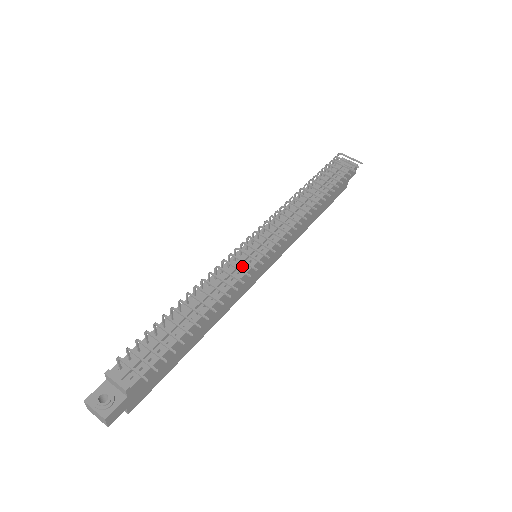
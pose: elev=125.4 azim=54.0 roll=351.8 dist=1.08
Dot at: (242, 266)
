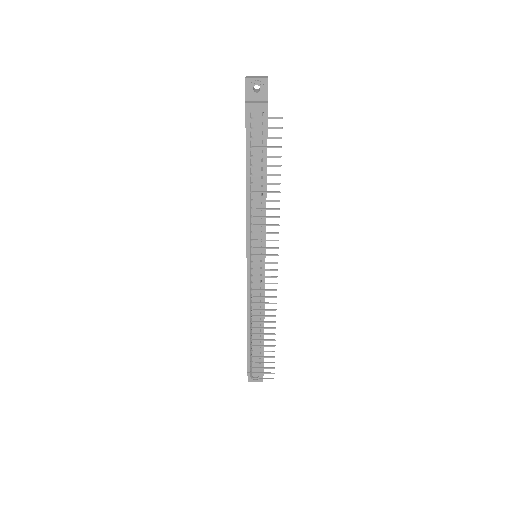
Dot at: (259, 282)
